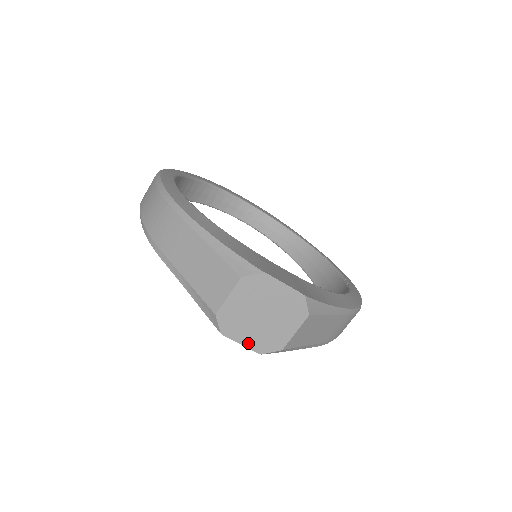
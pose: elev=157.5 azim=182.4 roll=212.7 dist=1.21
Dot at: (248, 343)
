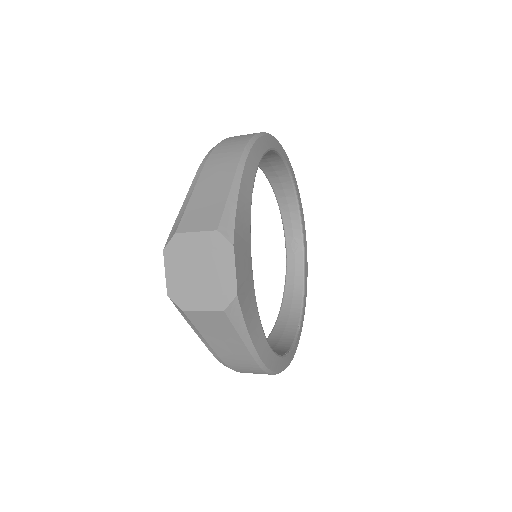
Dot at: (170, 277)
